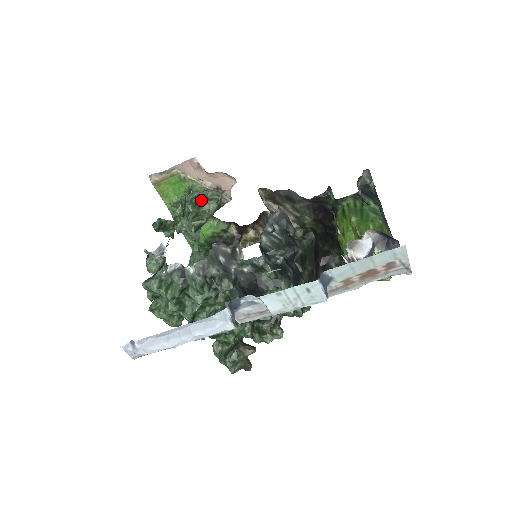
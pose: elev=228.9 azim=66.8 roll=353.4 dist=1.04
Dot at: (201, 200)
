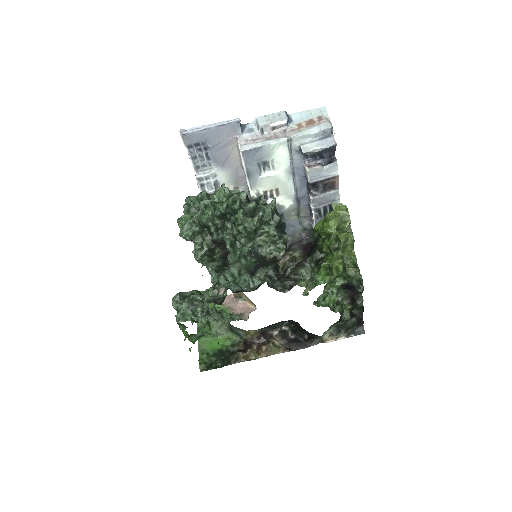
Dot at: (225, 316)
